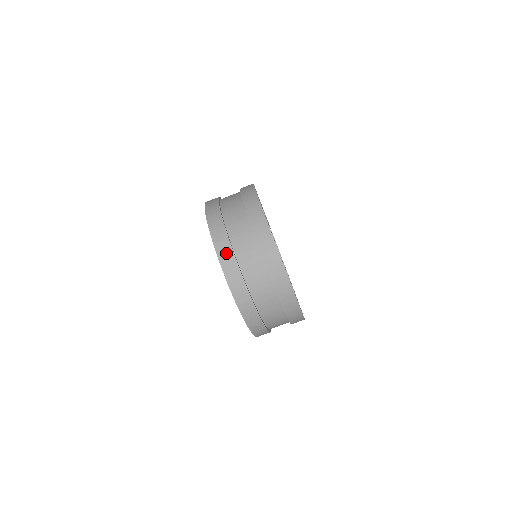
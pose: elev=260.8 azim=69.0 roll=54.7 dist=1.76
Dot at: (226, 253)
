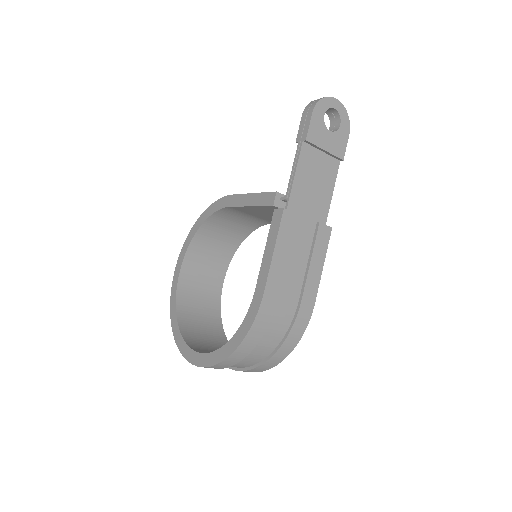
Dot at: occluded
